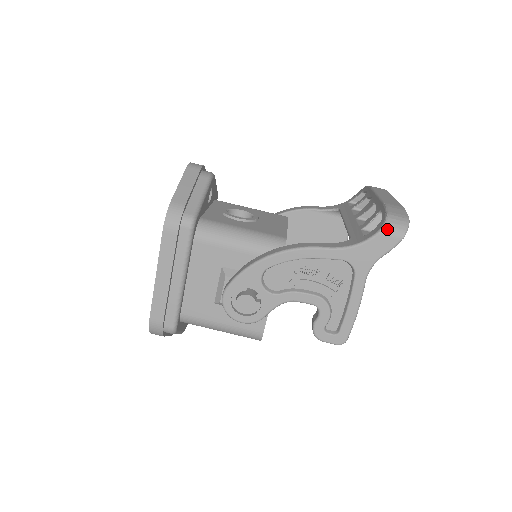
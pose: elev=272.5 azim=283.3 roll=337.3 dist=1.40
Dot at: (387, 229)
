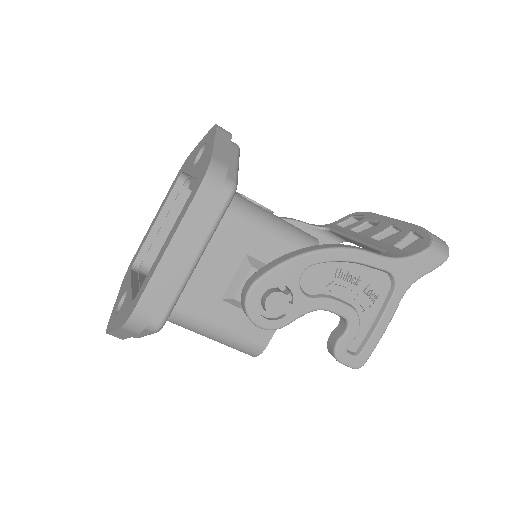
Dot at: (435, 248)
